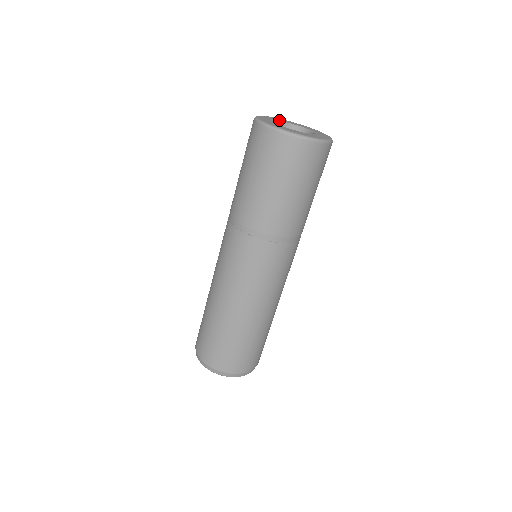
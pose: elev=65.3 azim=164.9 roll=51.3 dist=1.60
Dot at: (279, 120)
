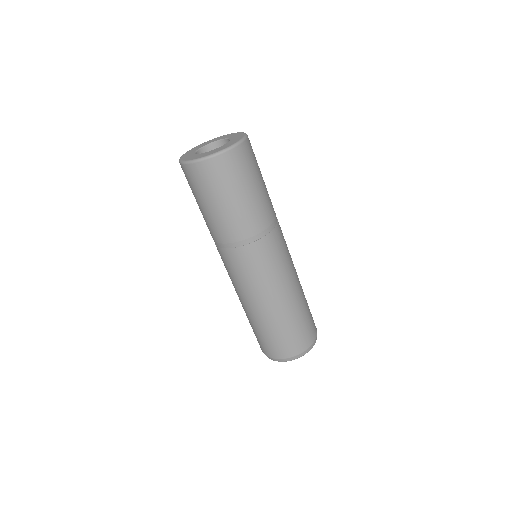
Dot at: (199, 147)
